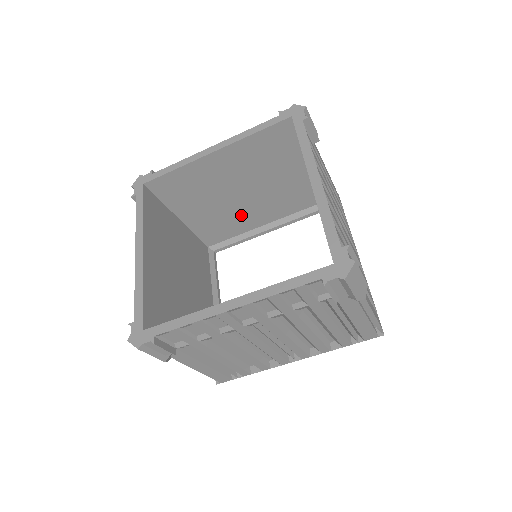
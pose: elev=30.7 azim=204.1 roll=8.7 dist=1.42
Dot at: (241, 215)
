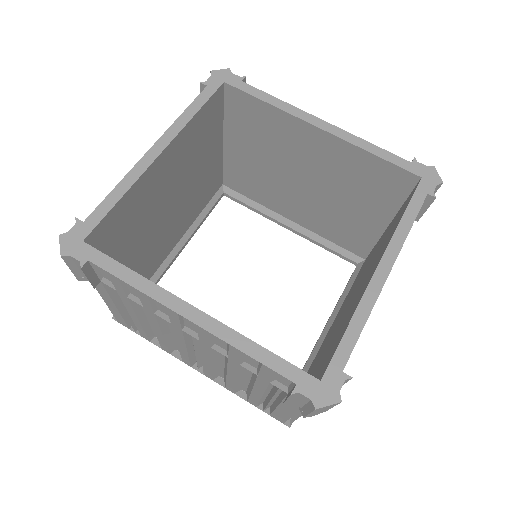
Dot at: (161, 243)
